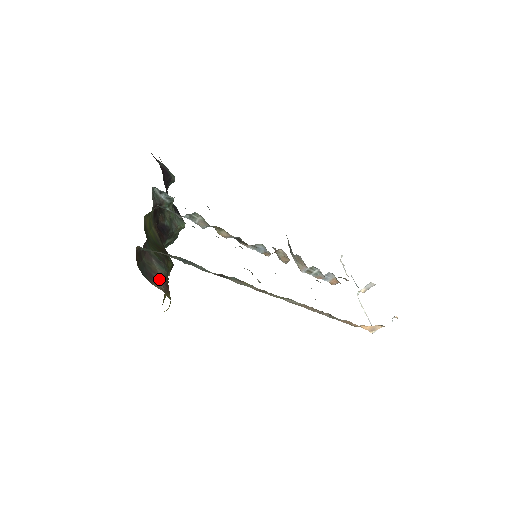
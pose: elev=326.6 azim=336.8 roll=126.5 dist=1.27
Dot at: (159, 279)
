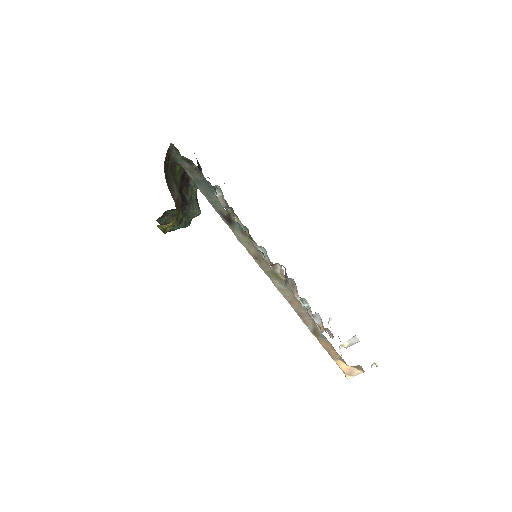
Dot at: (174, 194)
